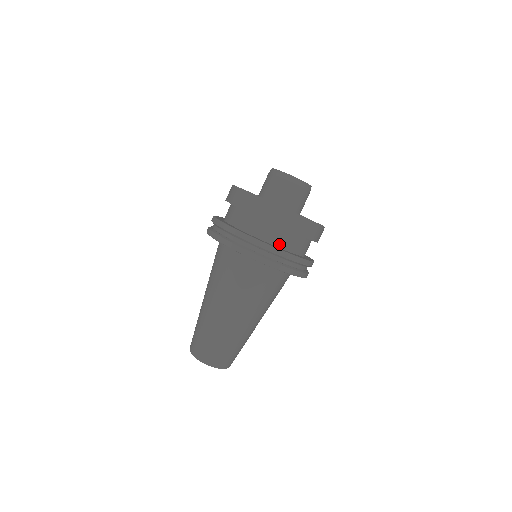
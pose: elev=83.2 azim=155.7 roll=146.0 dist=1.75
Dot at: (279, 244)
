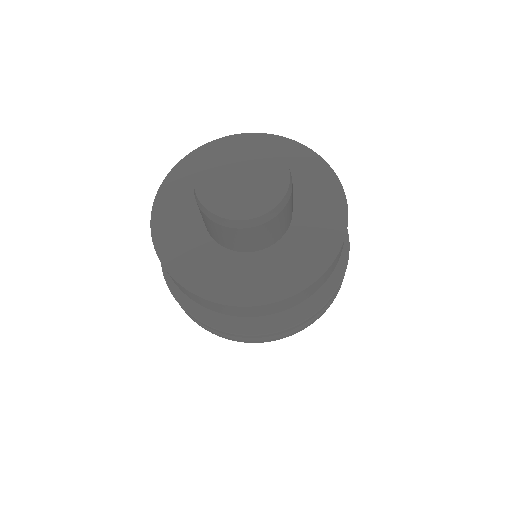
Dot at: occluded
